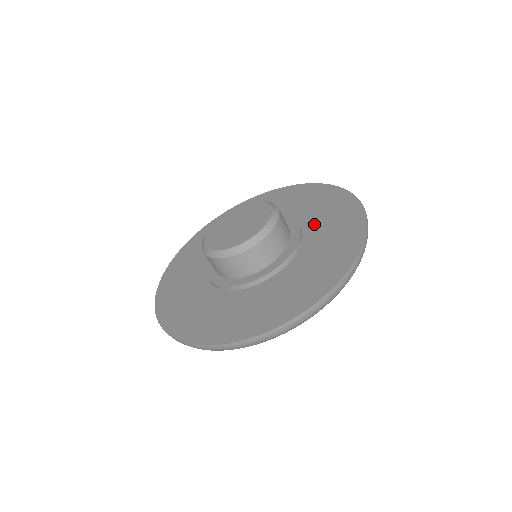
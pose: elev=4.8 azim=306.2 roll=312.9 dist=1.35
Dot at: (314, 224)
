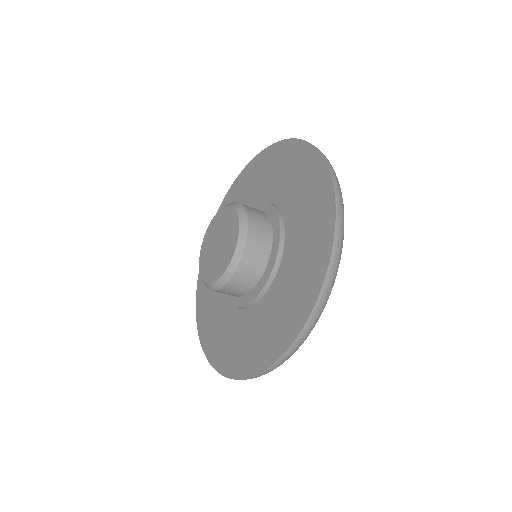
Dot at: (294, 226)
